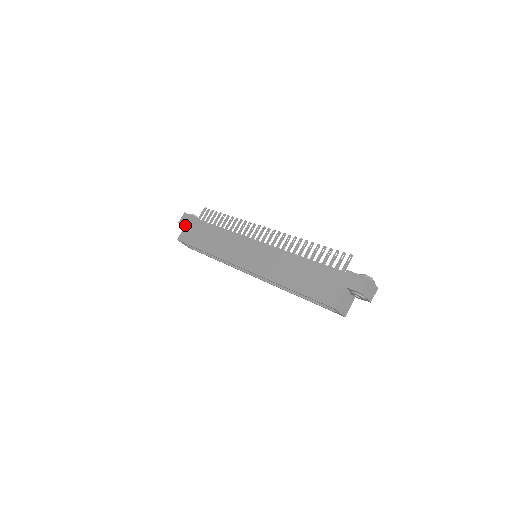
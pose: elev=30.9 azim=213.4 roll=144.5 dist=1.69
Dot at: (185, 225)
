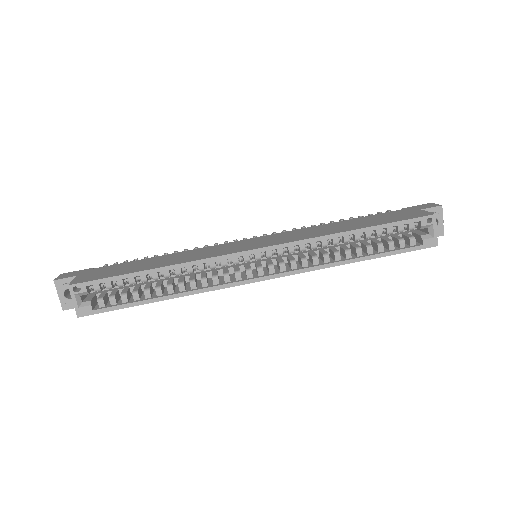
Dot at: (76, 275)
